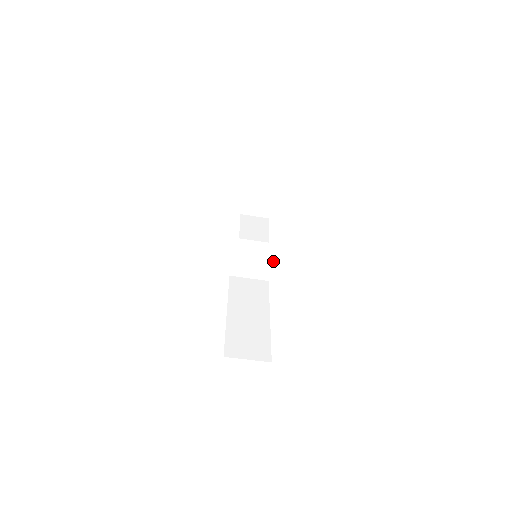
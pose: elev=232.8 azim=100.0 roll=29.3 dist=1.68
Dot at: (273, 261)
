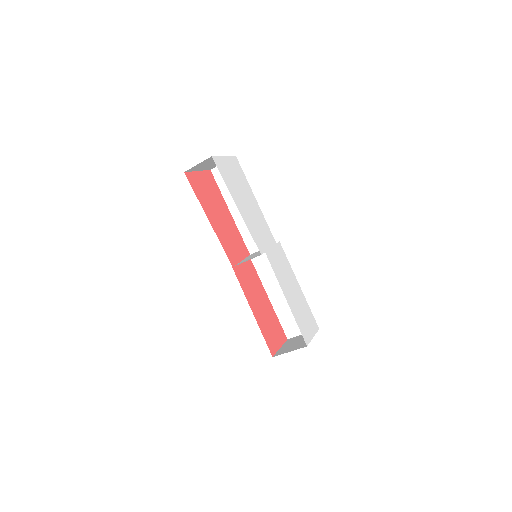
Dot at: (271, 247)
